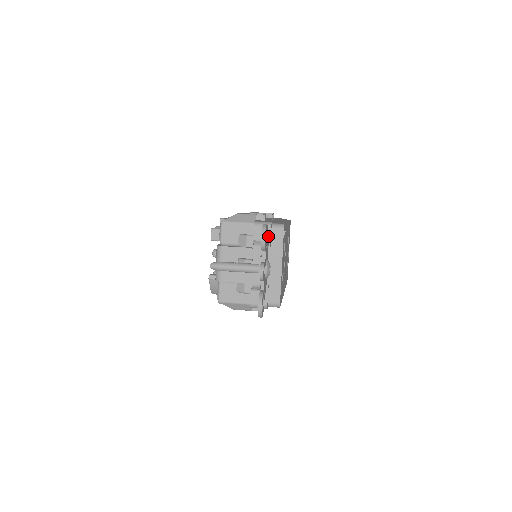
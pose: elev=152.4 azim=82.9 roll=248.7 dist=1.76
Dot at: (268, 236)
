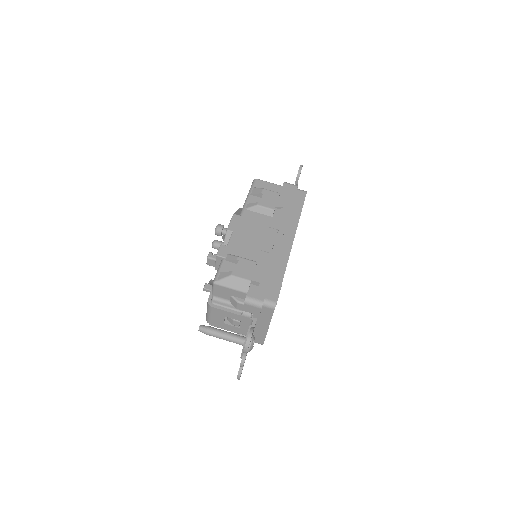
Dot at: (258, 312)
